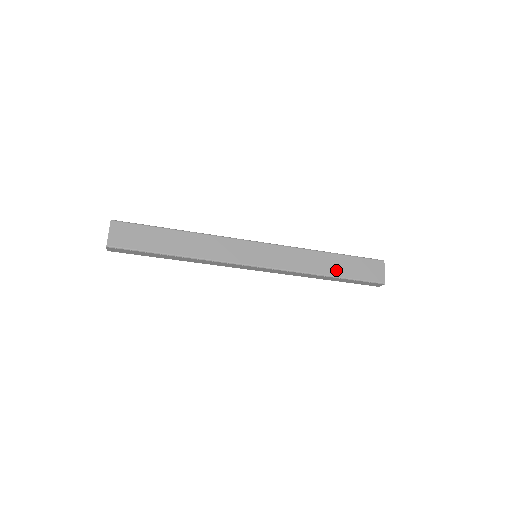
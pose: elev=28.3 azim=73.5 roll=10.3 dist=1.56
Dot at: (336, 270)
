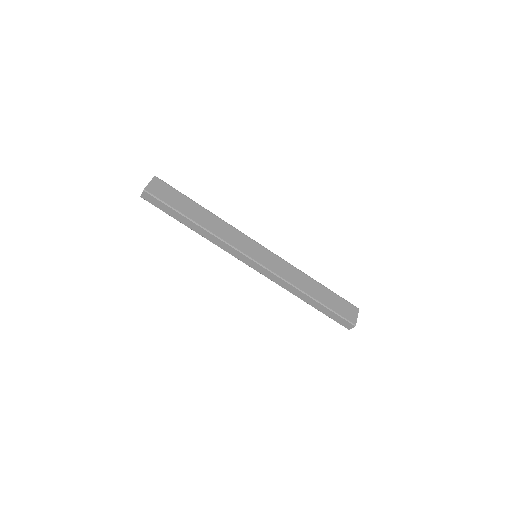
Dot at: (318, 295)
